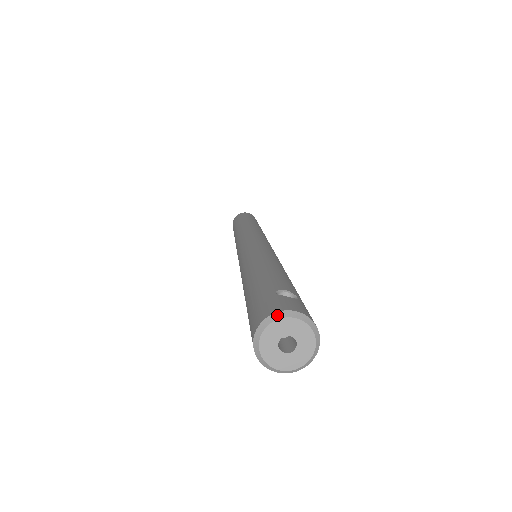
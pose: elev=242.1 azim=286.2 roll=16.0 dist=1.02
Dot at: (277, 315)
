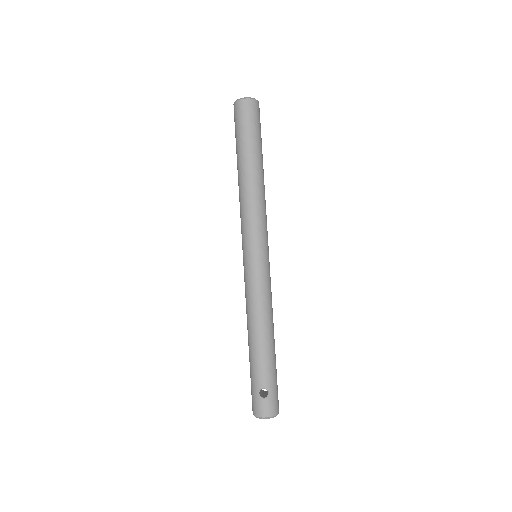
Dot at: occluded
